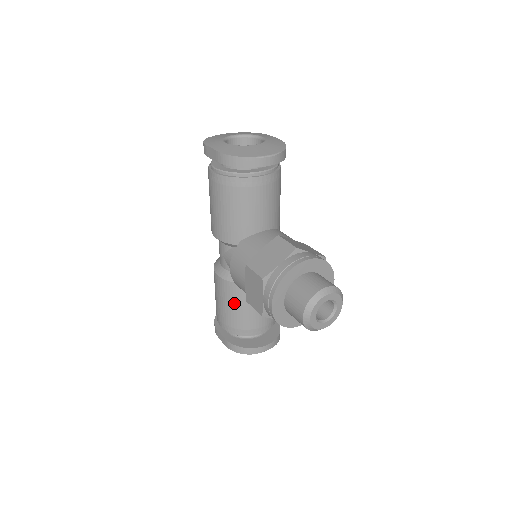
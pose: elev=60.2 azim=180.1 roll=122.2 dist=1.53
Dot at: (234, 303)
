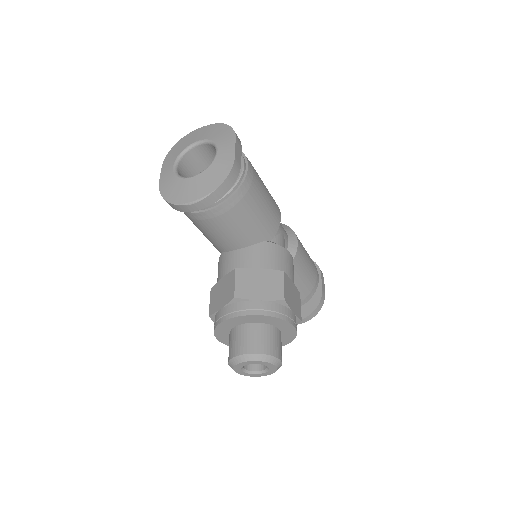
Dot at: occluded
